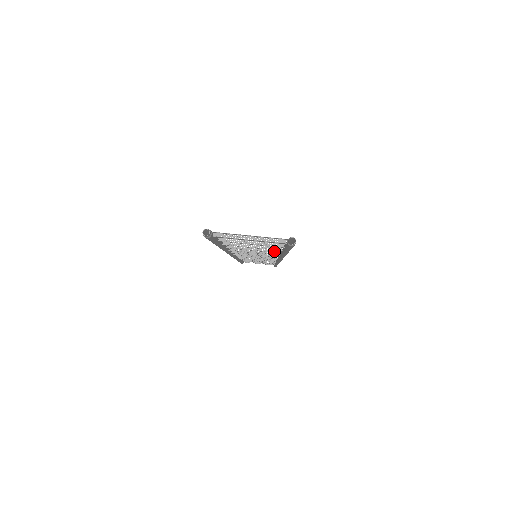
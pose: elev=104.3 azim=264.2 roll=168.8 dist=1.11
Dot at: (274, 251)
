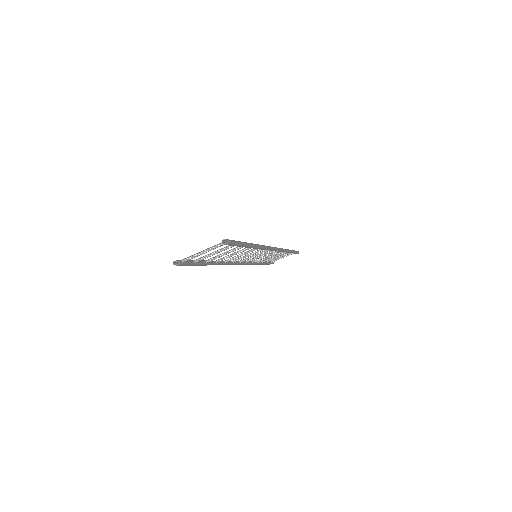
Dot at: (247, 249)
